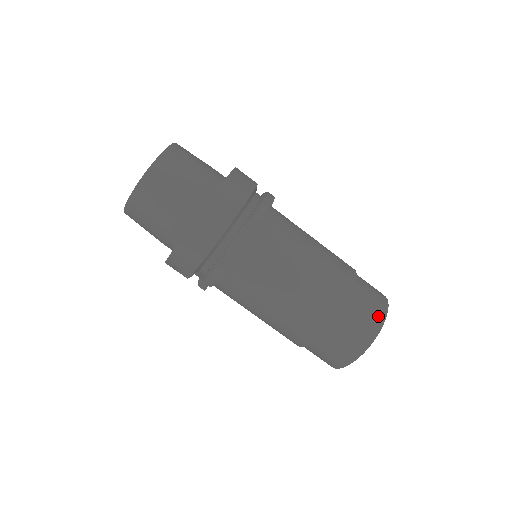
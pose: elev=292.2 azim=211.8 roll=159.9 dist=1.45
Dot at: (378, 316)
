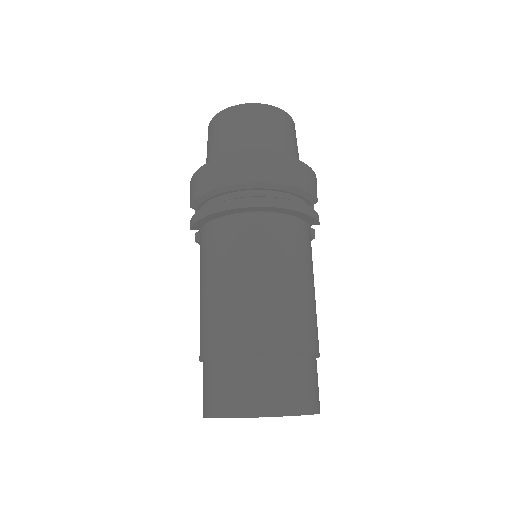
Dot at: (273, 404)
